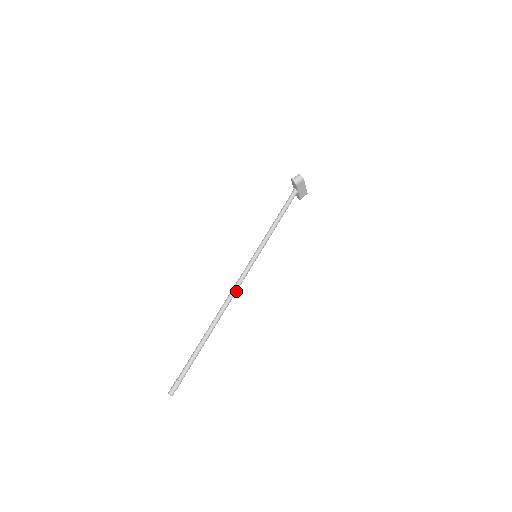
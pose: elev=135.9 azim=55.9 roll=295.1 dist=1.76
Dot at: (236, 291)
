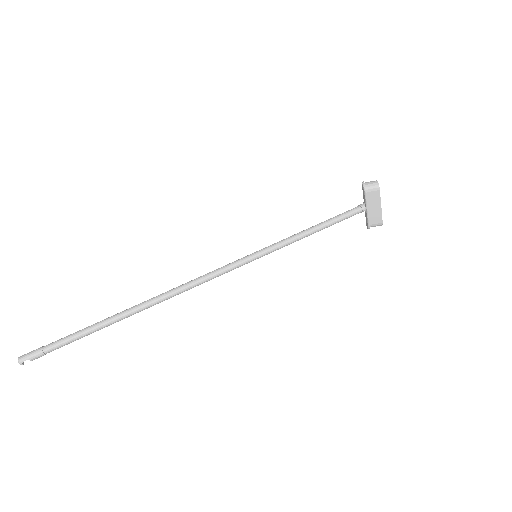
Dot at: (199, 283)
